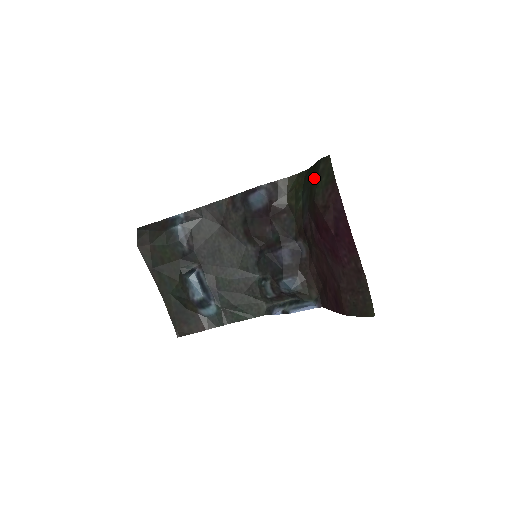
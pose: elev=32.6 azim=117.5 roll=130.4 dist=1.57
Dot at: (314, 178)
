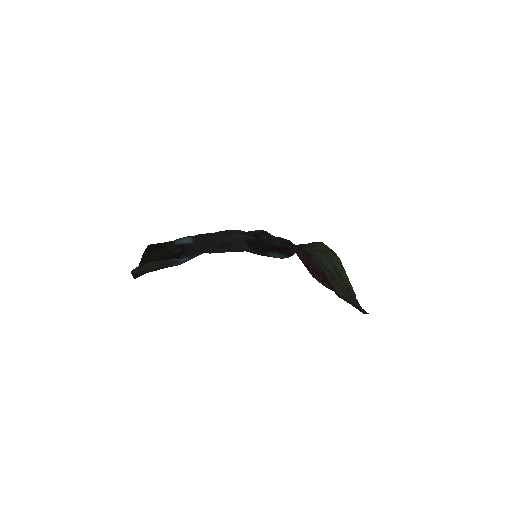
Dot at: (346, 293)
